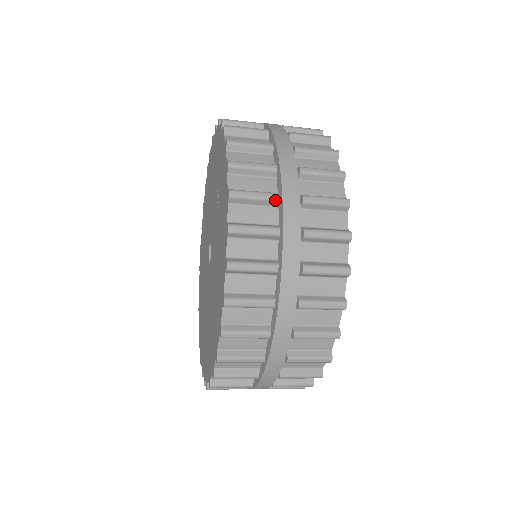
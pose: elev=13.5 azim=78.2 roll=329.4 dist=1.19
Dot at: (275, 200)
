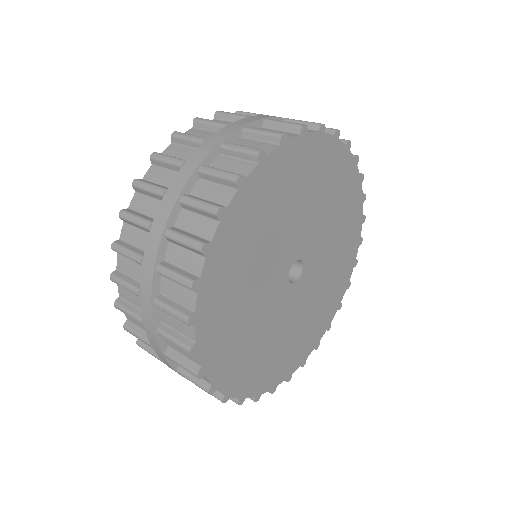
Dot at: (179, 165)
